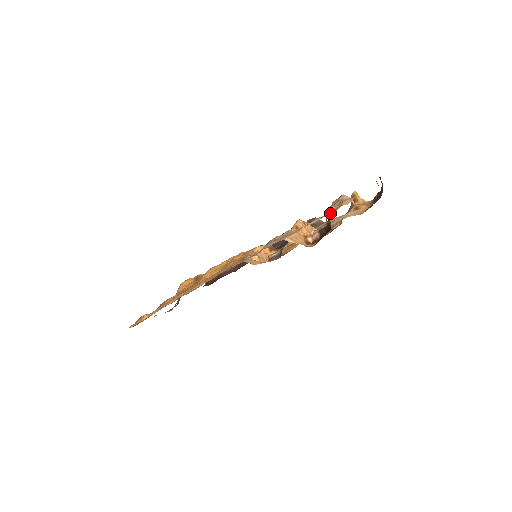
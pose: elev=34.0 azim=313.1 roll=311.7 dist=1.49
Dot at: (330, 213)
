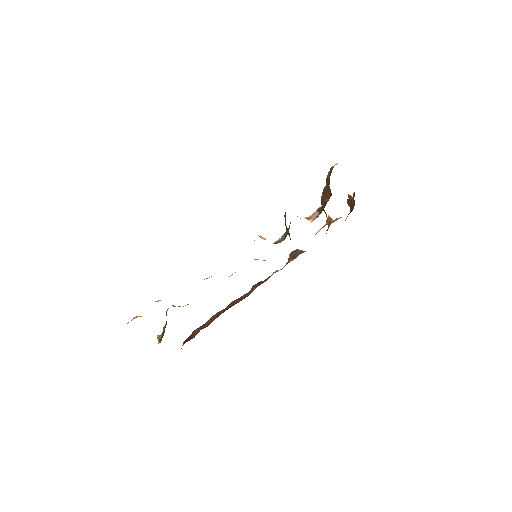
Dot at: occluded
